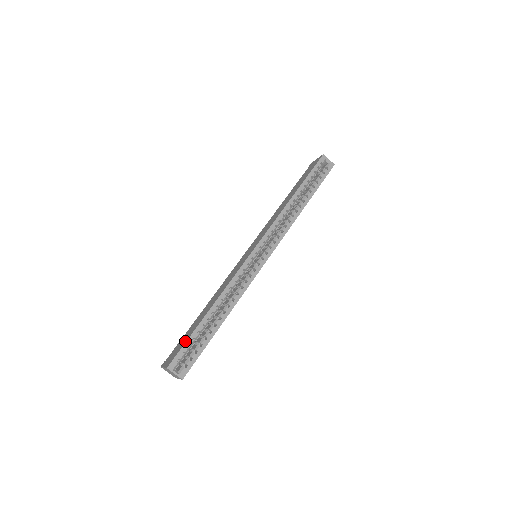
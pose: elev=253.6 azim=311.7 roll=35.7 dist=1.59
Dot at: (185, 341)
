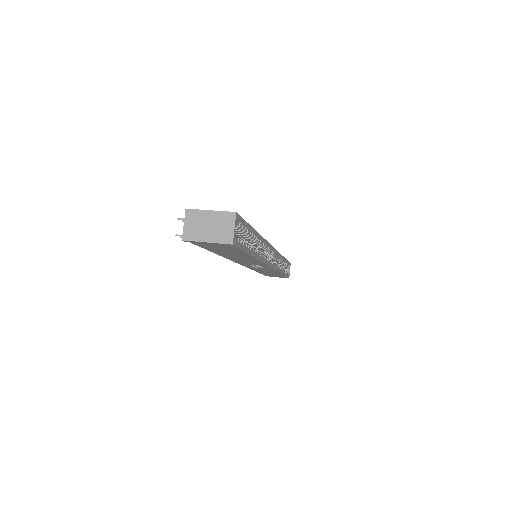
Dot at: occluded
